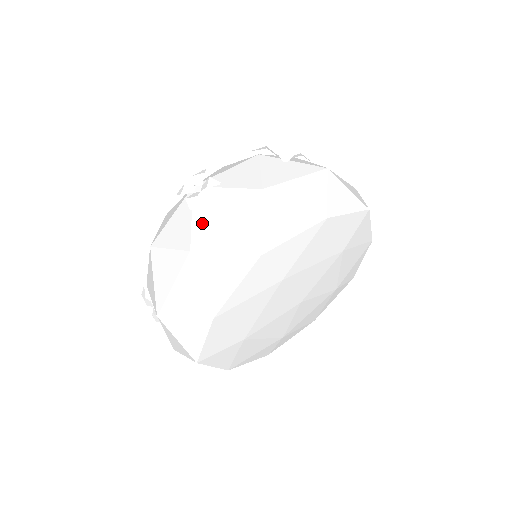
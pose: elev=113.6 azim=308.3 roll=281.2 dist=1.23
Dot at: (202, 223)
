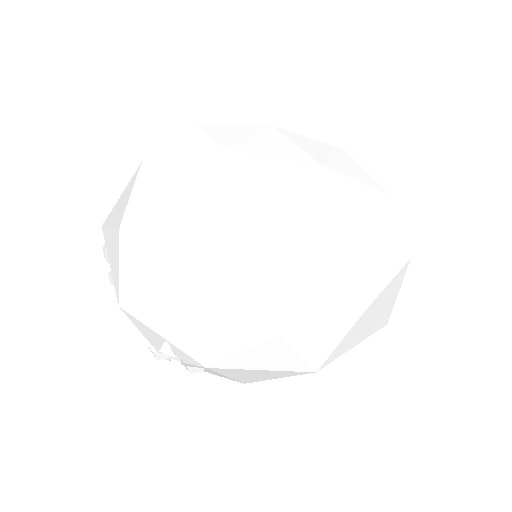
Dot at: occluded
